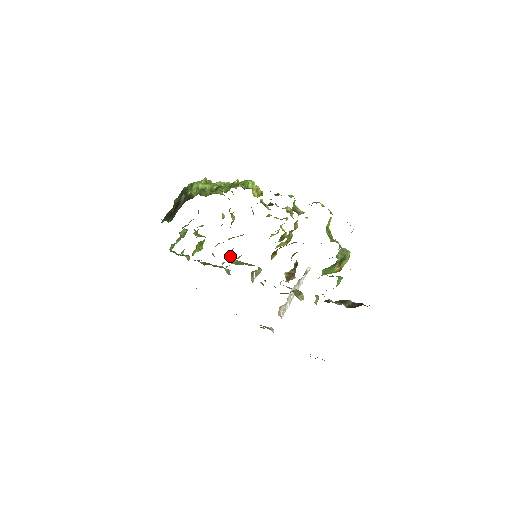
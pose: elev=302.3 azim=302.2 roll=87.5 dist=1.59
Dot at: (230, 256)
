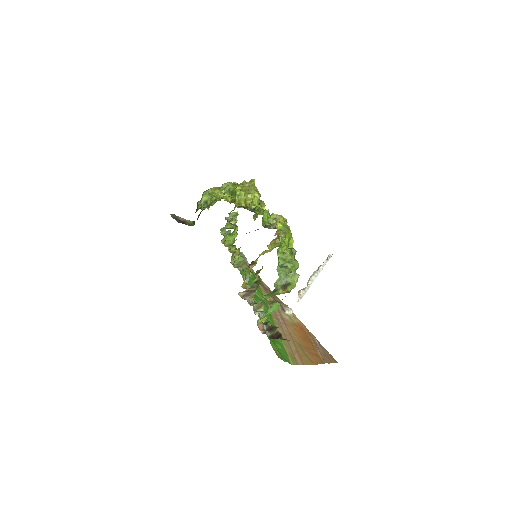
Dot at: (232, 257)
